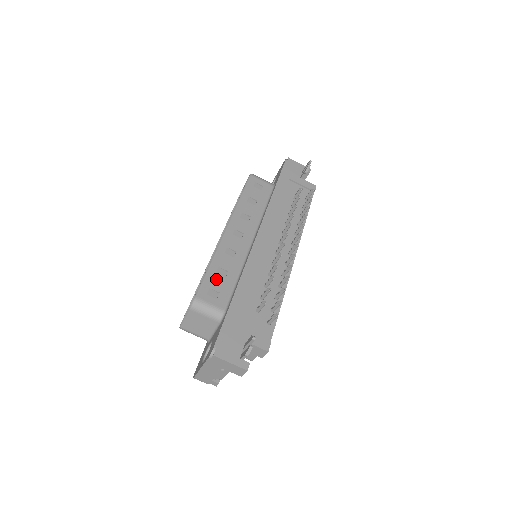
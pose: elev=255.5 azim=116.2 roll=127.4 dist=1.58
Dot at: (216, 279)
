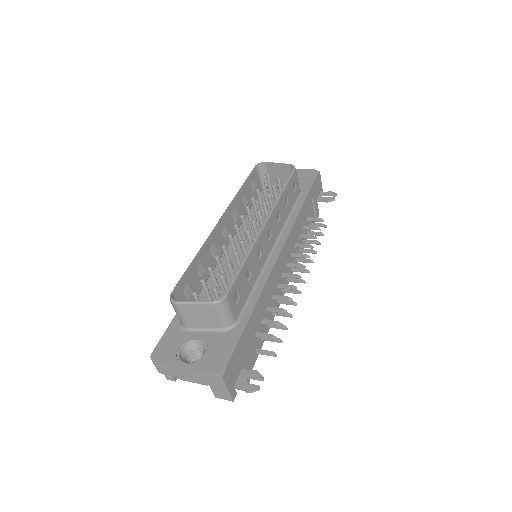
Dot at: (243, 281)
